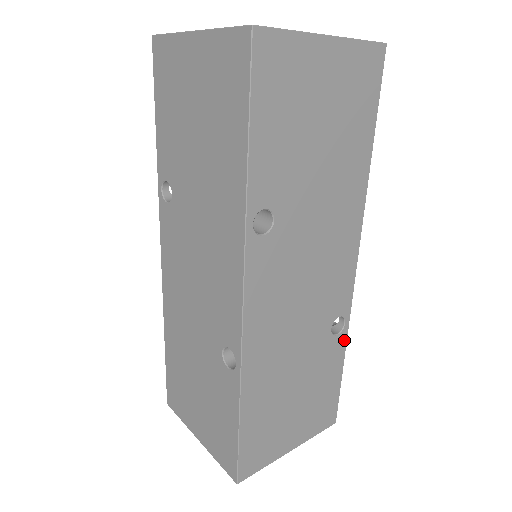
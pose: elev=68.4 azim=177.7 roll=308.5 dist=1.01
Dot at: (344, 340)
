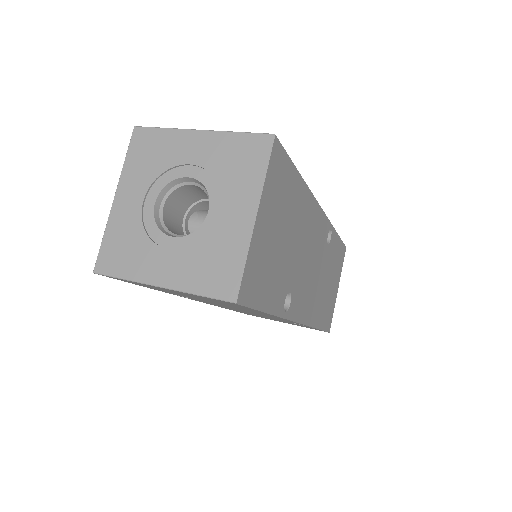
Dot at: (334, 232)
